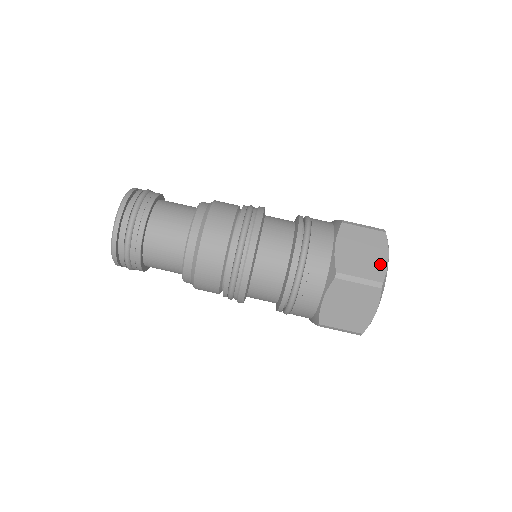
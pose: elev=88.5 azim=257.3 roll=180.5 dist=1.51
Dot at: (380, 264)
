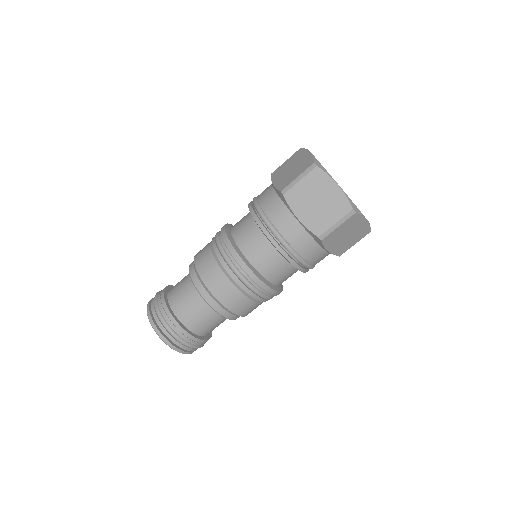
Dot at: (338, 197)
